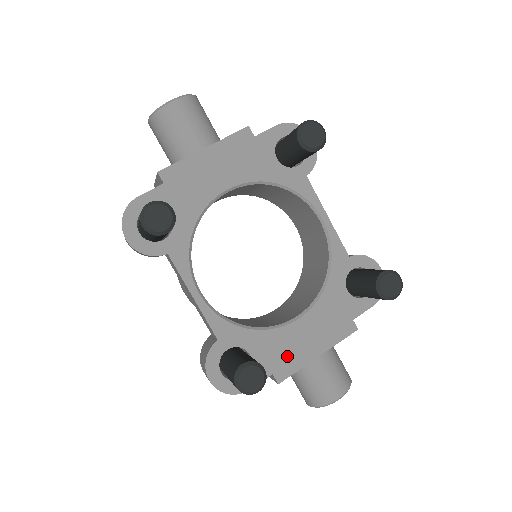
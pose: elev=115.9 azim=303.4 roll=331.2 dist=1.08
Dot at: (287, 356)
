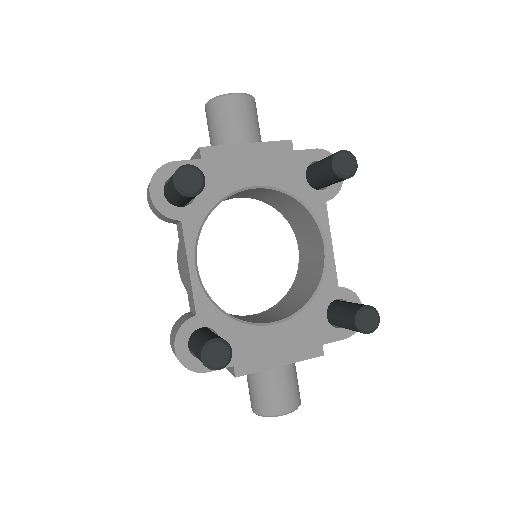
Dot at: (252, 354)
